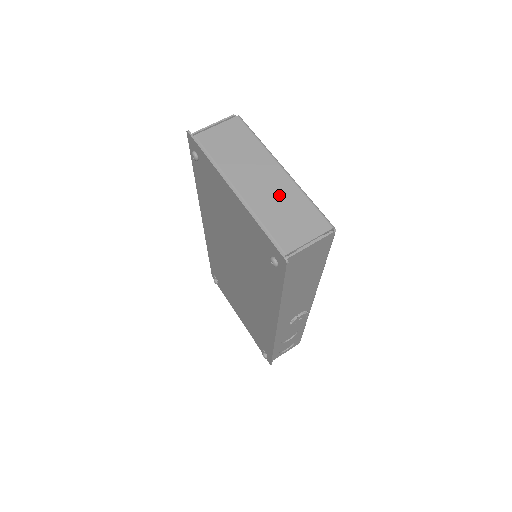
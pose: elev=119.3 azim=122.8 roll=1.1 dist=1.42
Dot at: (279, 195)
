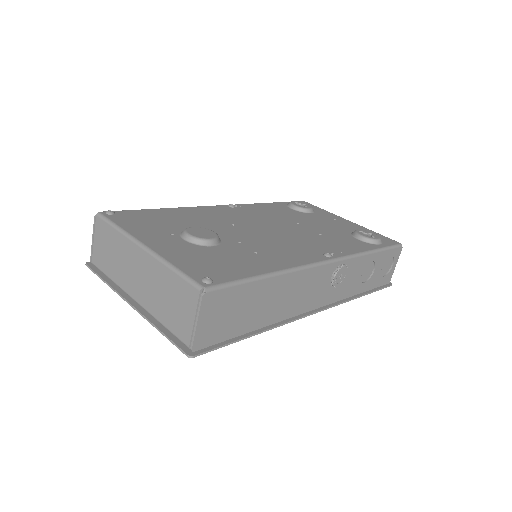
Dot at: (155, 283)
